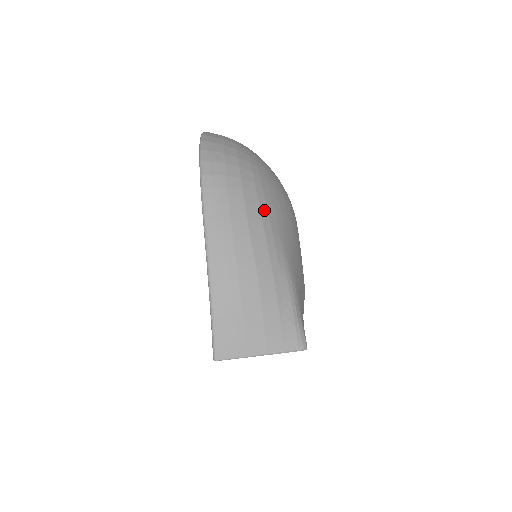
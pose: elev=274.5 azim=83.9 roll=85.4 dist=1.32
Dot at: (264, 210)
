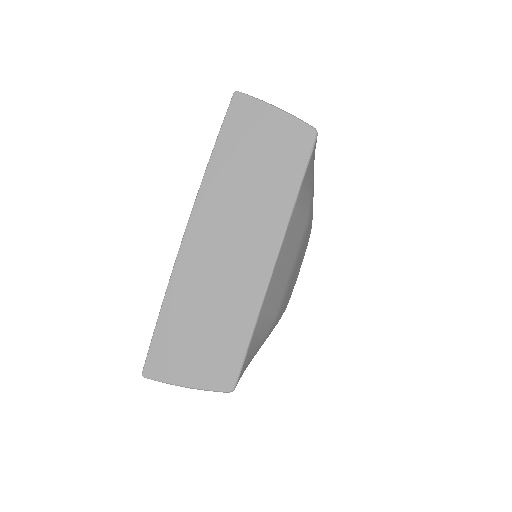
Dot at: occluded
